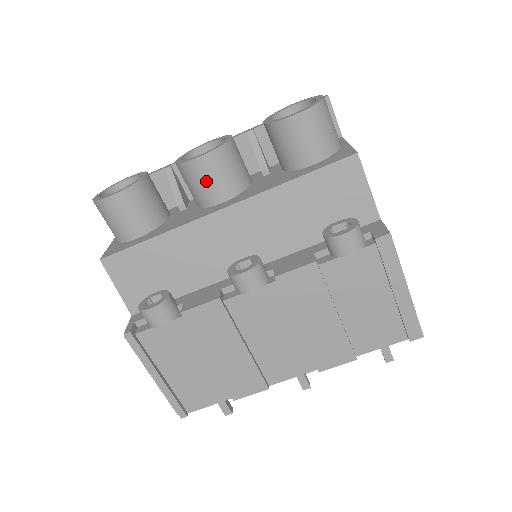
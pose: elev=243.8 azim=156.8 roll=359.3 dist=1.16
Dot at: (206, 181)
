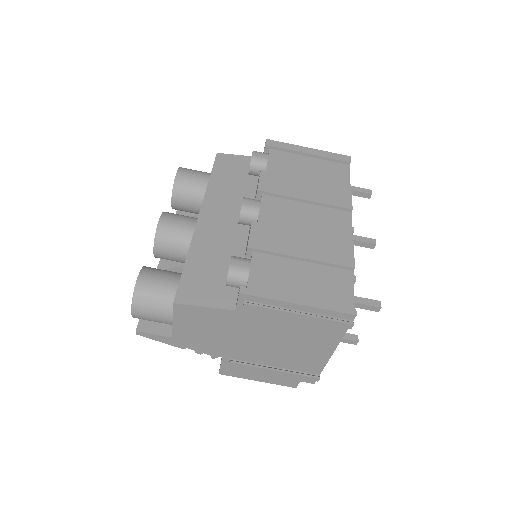
Dot at: (177, 225)
